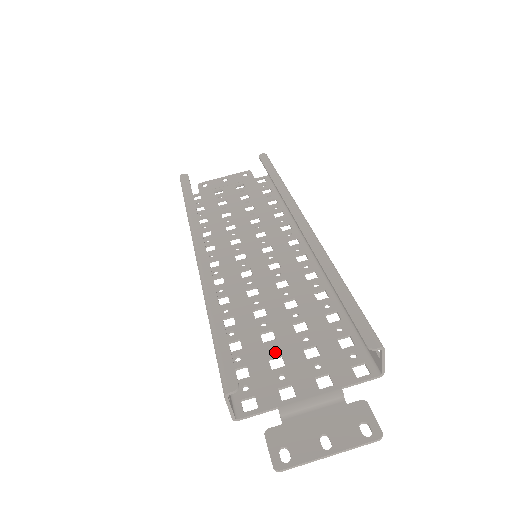
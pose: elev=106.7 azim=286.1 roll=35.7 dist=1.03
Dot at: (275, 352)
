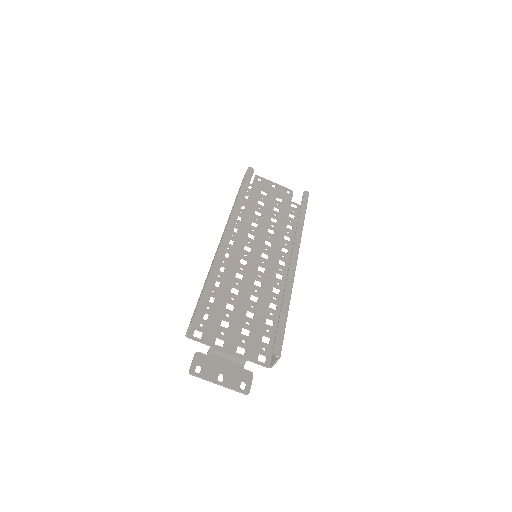
Dot at: (228, 318)
